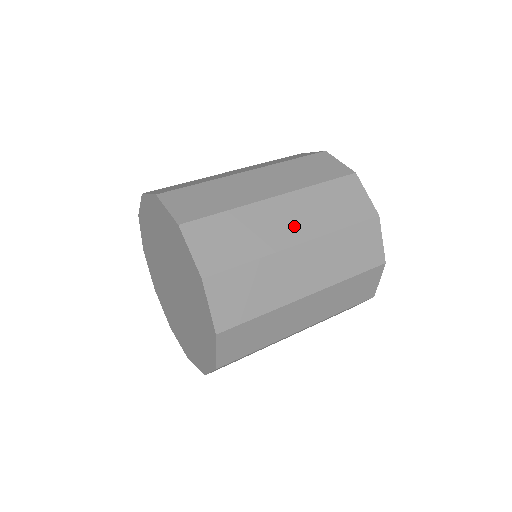
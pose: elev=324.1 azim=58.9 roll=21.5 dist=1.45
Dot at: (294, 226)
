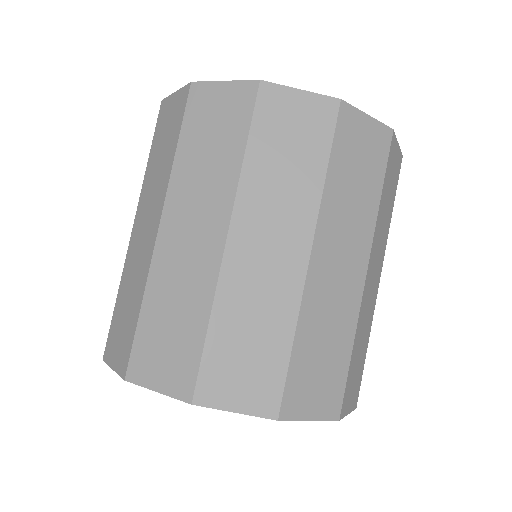
Dot at: (349, 261)
